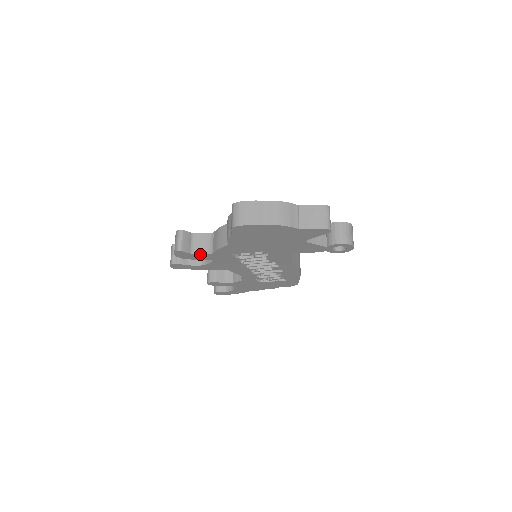
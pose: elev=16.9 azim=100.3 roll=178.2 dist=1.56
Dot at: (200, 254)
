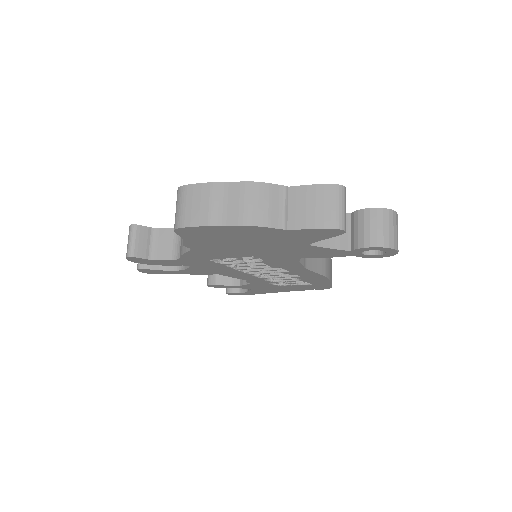
Dot at: (163, 260)
